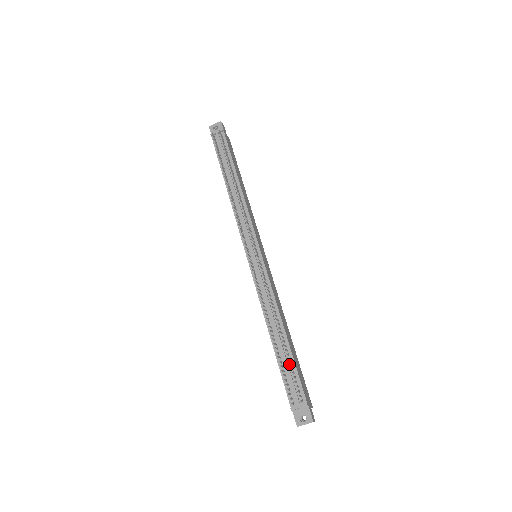
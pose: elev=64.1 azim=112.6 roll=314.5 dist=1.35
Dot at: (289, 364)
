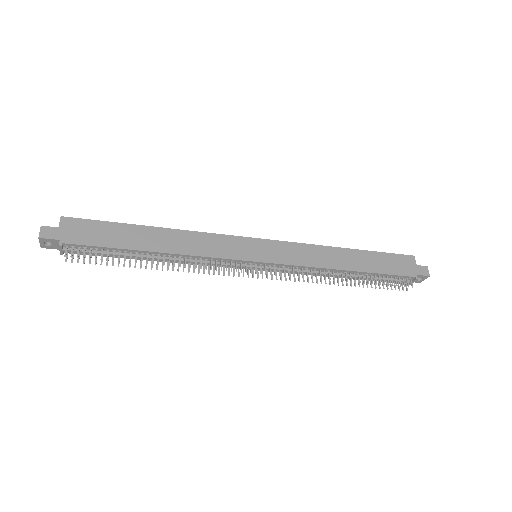
Dot at: (377, 277)
